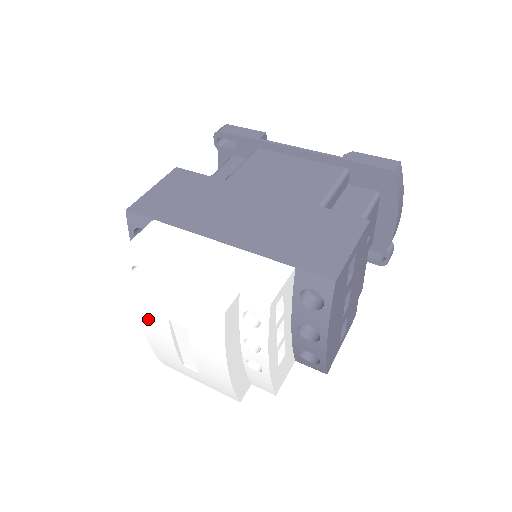
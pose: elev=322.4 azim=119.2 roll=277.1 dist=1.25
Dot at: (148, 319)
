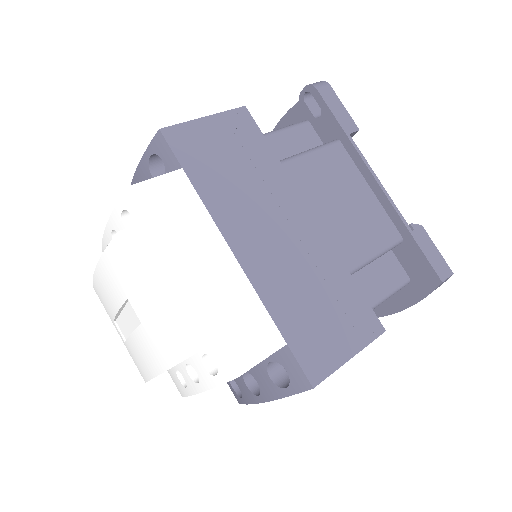
Dot at: (107, 274)
